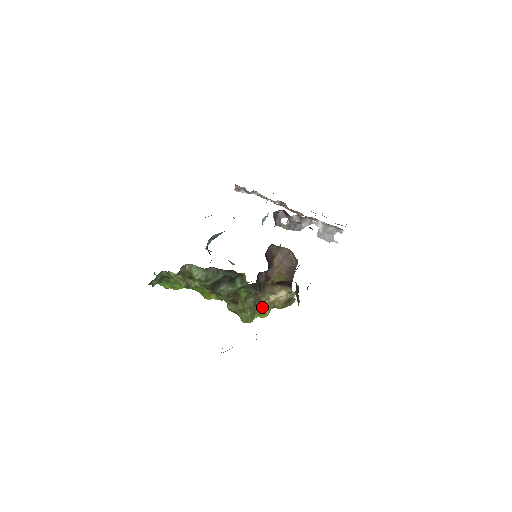
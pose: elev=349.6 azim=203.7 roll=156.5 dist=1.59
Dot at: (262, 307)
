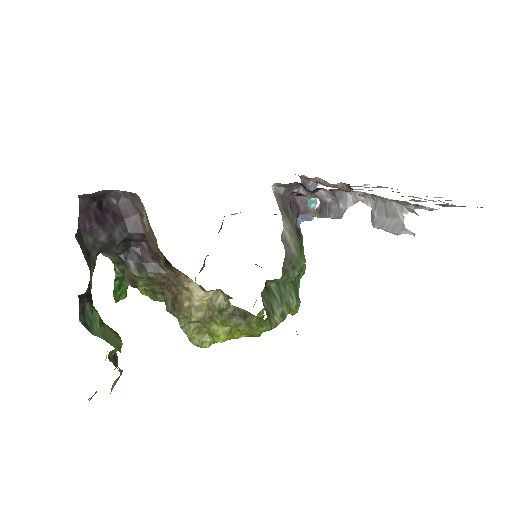
Dot at: (183, 312)
